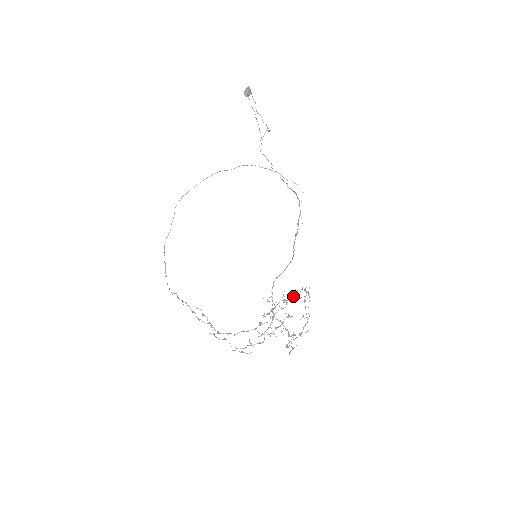
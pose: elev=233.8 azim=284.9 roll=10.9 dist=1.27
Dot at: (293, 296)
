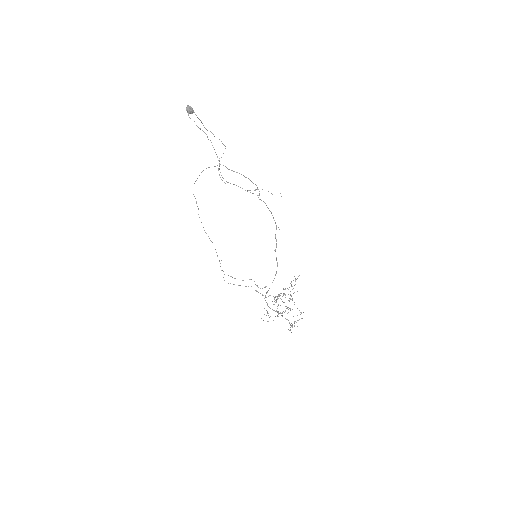
Dot at: (291, 285)
